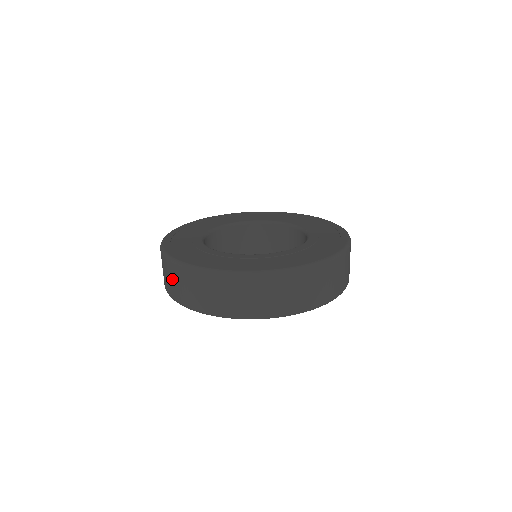
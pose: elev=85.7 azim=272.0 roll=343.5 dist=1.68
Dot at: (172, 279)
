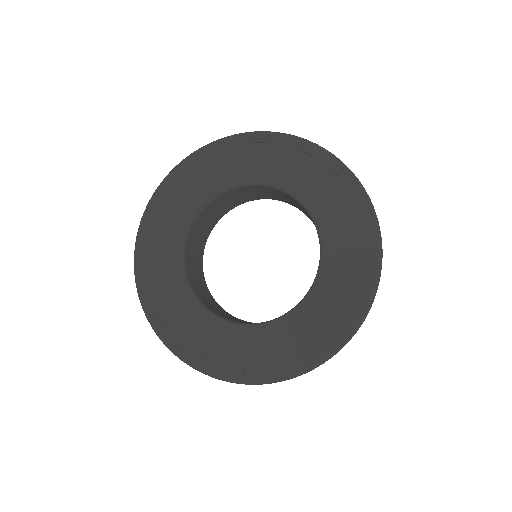
Dot at: occluded
